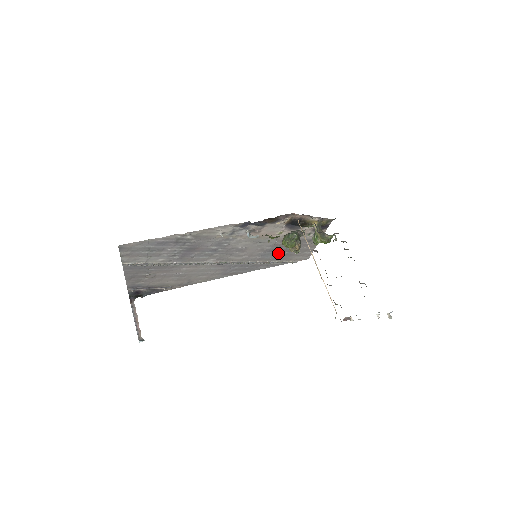
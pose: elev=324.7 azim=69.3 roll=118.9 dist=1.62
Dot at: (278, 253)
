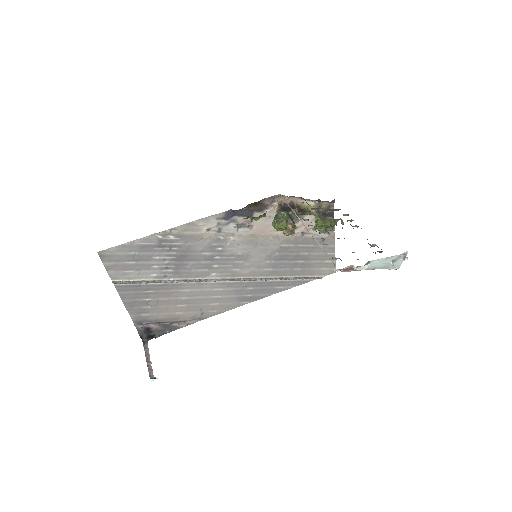
Dot at: (291, 263)
